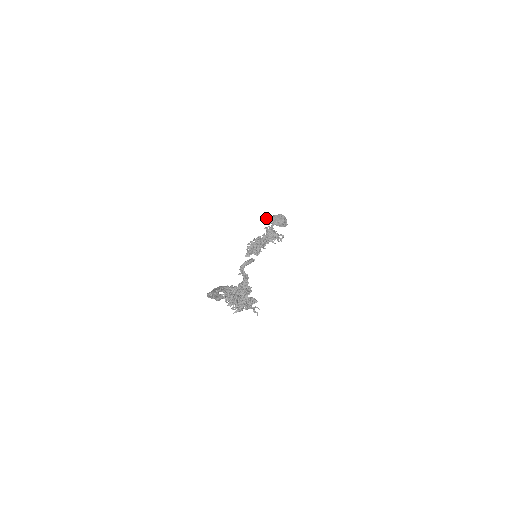
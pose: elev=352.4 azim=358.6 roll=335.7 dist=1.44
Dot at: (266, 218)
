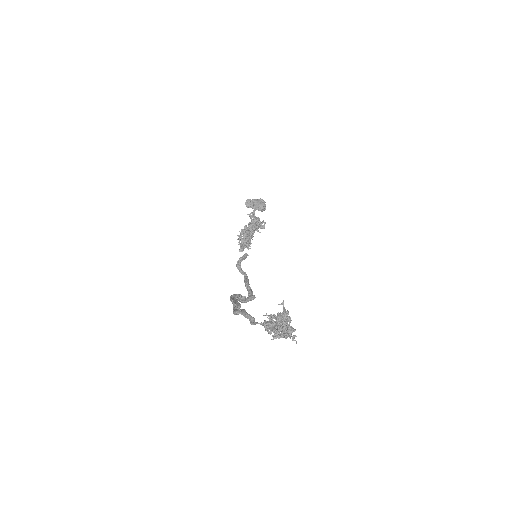
Dot at: (246, 202)
